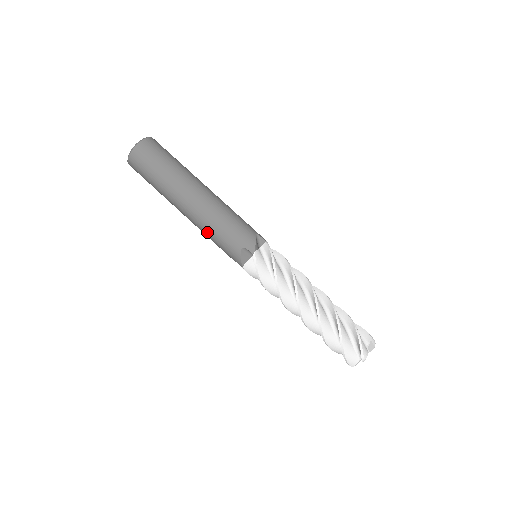
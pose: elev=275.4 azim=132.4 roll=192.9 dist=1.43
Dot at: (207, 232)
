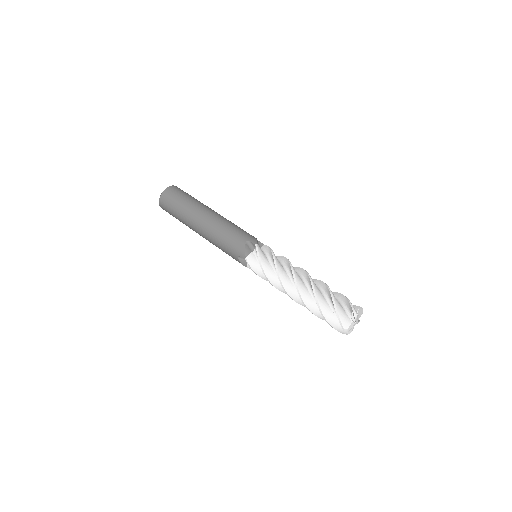
Dot at: (218, 235)
